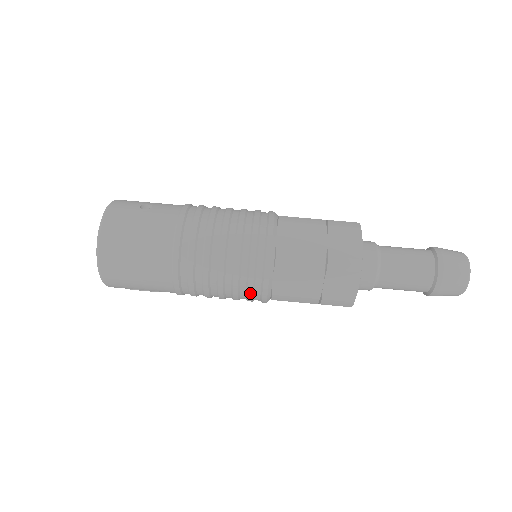
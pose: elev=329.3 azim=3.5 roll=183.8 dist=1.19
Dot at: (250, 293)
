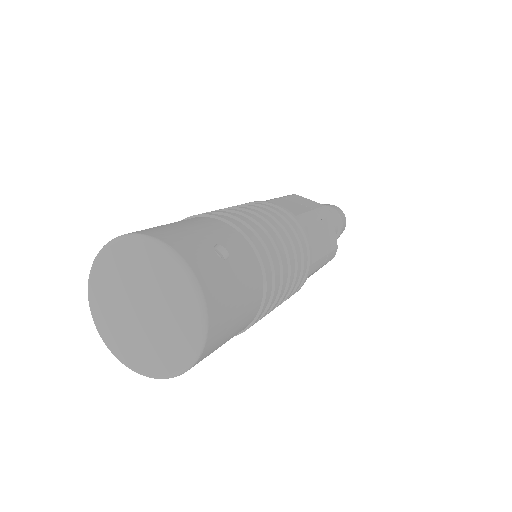
Dot at: occluded
